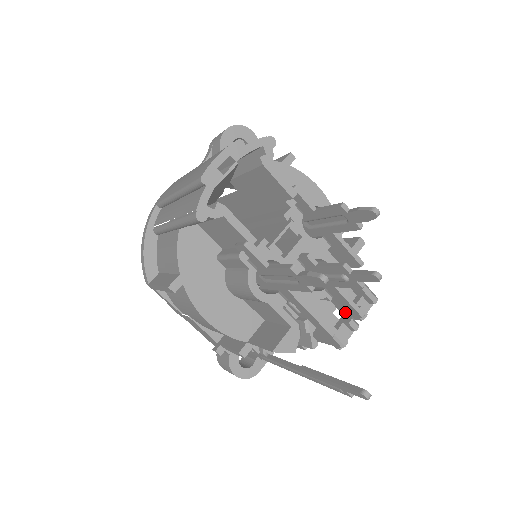
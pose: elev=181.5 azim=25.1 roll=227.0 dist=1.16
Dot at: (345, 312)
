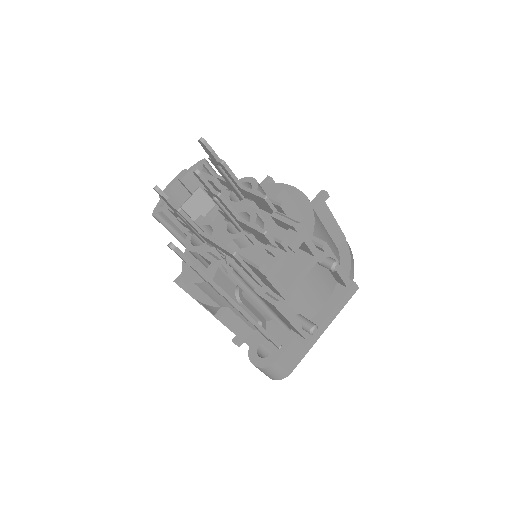
Dot at: occluded
